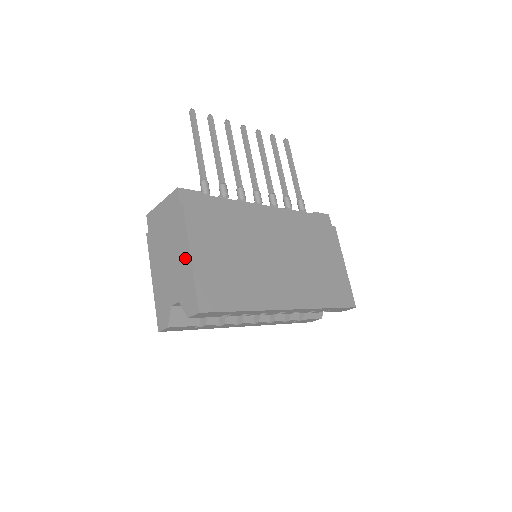
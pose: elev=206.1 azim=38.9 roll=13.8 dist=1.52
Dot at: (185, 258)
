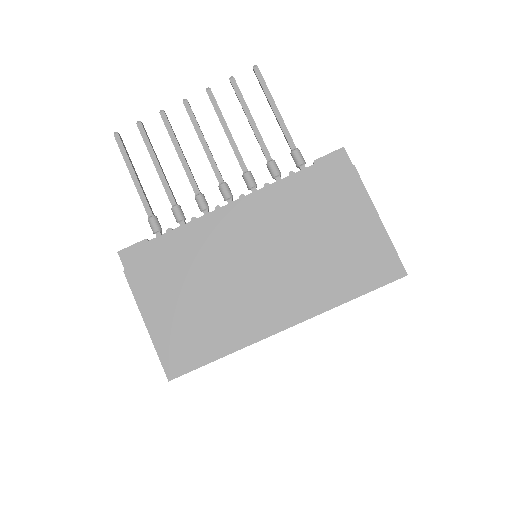
Dot at: occluded
